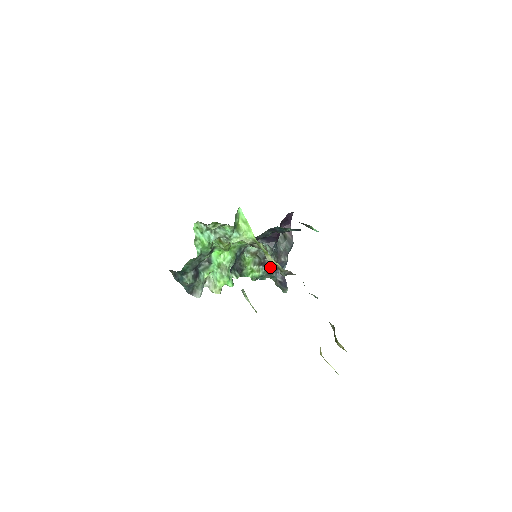
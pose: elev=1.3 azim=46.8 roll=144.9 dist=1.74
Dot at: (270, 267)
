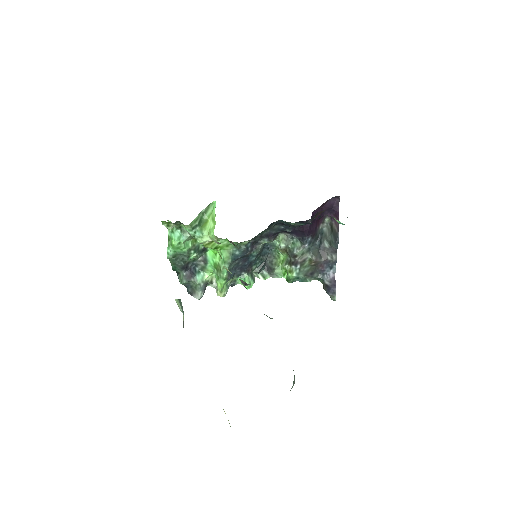
Dot at: (309, 267)
